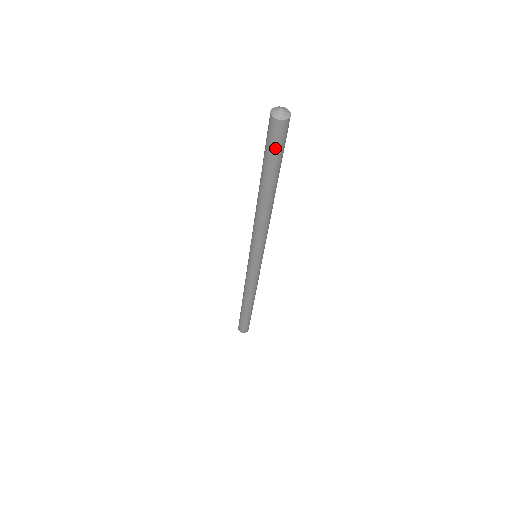
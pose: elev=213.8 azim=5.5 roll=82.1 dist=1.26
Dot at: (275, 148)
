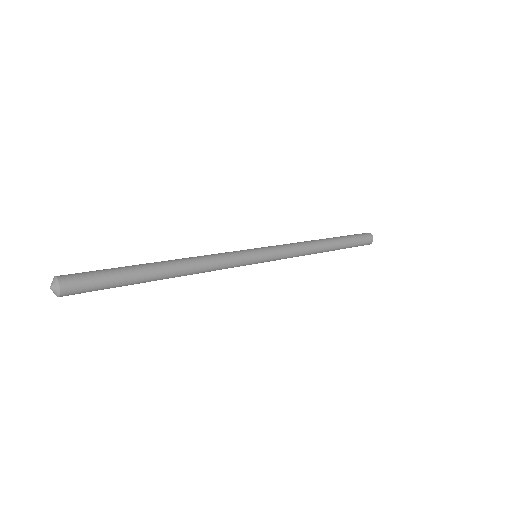
Dot at: occluded
